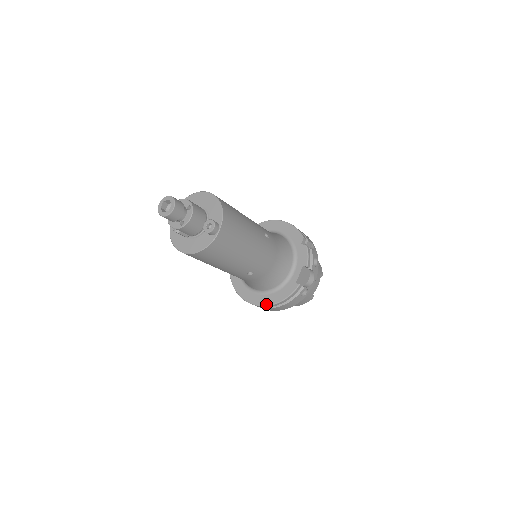
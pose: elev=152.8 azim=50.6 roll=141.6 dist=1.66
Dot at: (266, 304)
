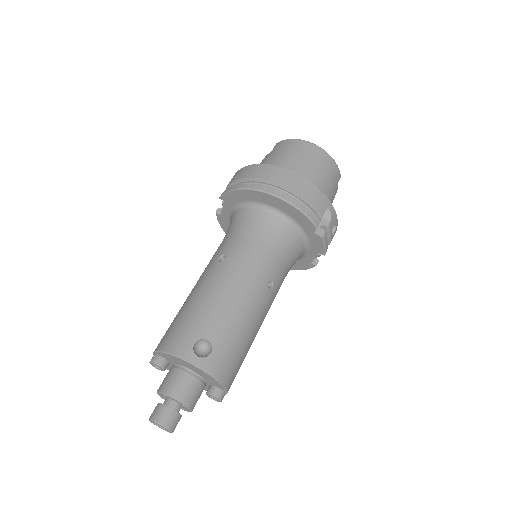
Dot at: occluded
